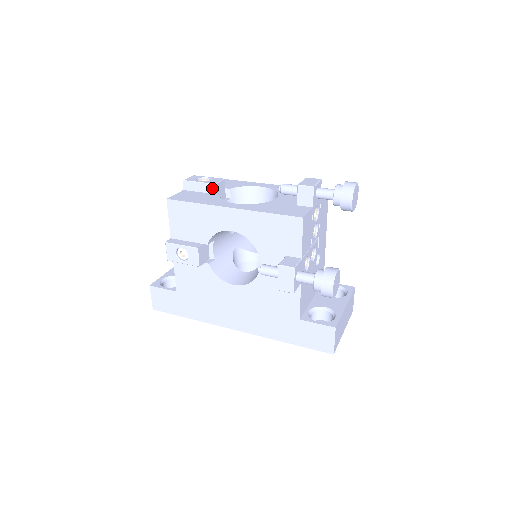
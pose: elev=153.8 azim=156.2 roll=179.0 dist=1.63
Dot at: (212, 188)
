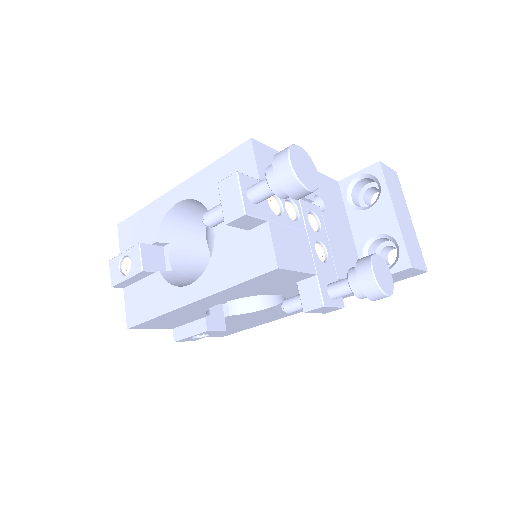
Dot at: (144, 273)
